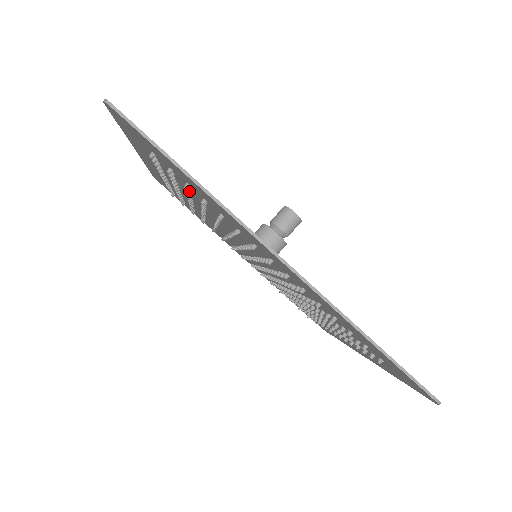
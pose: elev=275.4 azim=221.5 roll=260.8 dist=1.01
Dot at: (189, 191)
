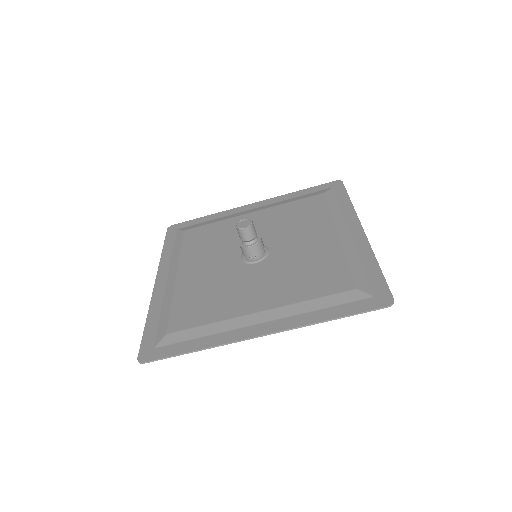
Dot at: occluded
